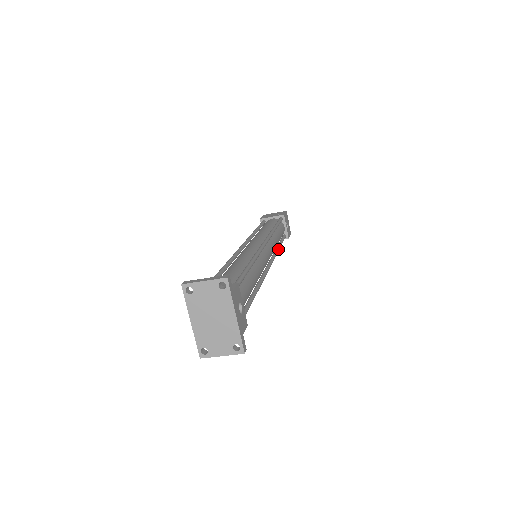
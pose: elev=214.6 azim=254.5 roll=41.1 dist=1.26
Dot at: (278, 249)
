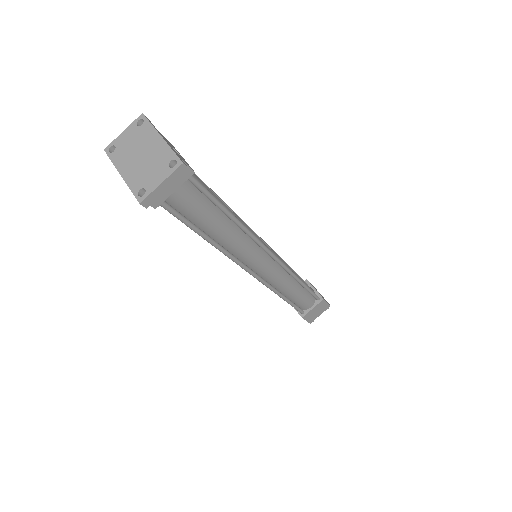
Dot at: (296, 276)
